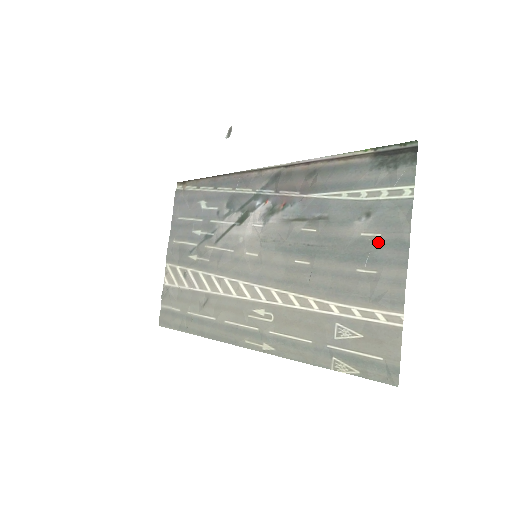
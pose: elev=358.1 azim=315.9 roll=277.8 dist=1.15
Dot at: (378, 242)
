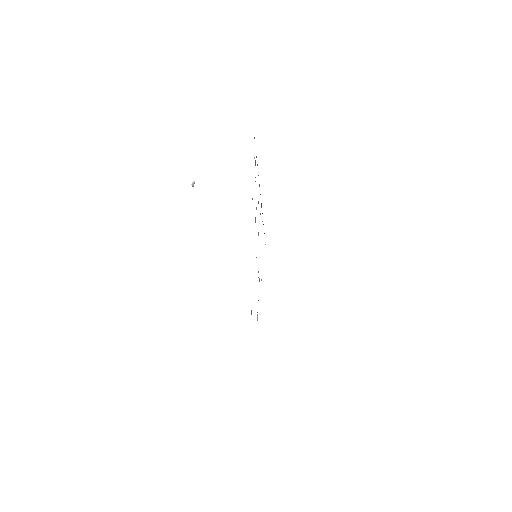
Dot at: occluded
